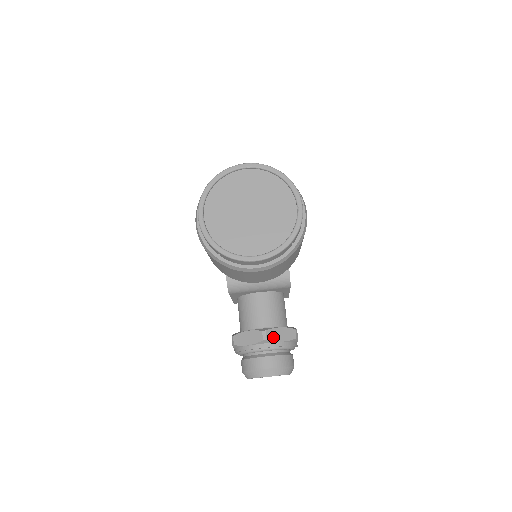
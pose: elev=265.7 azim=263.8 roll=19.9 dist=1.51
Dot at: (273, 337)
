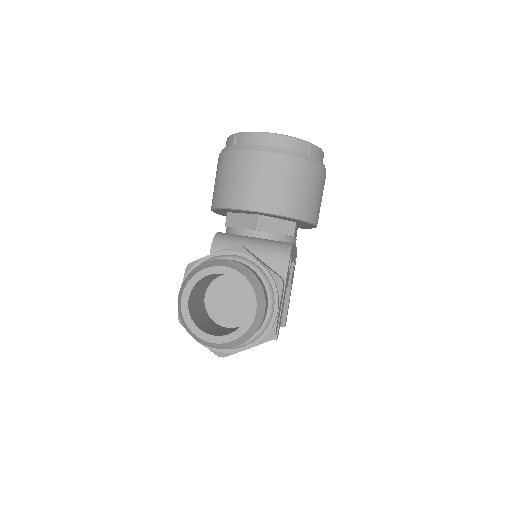
Dot at: (250, 253)
